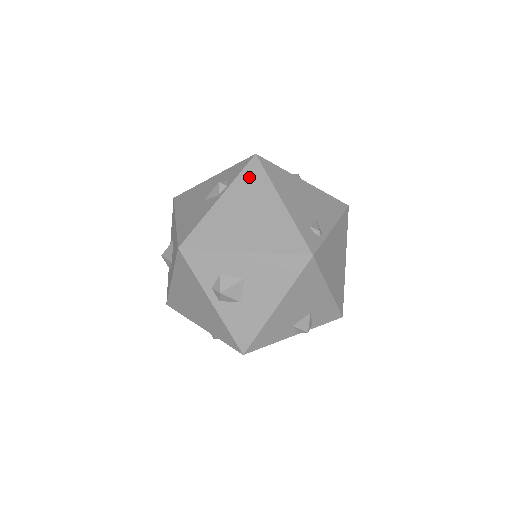
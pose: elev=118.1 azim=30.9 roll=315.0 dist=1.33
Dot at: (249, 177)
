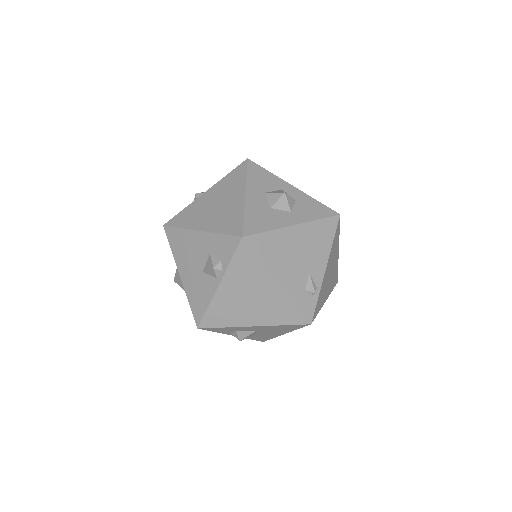
Dot at: (242, 263)
